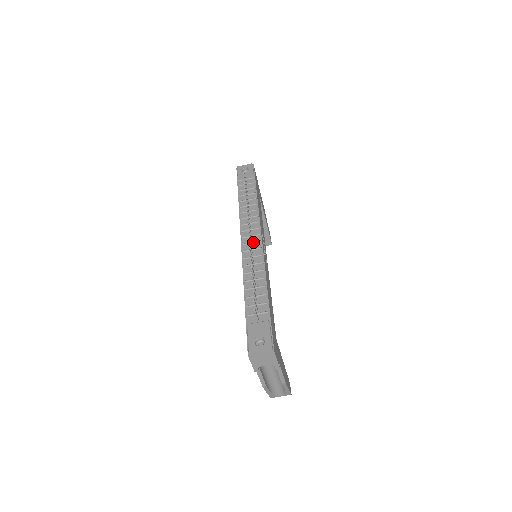
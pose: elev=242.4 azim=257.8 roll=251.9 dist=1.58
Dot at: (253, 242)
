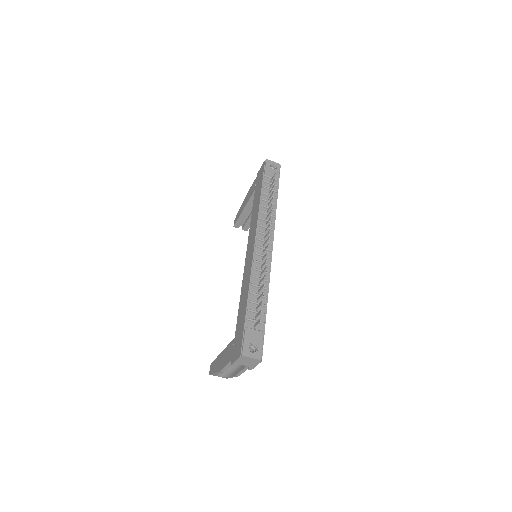
Dot at: occluded
